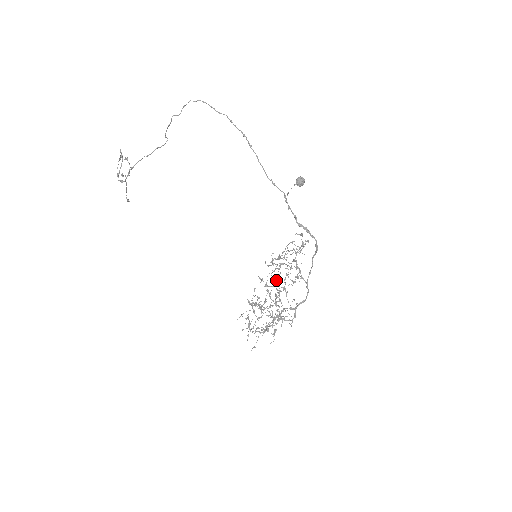
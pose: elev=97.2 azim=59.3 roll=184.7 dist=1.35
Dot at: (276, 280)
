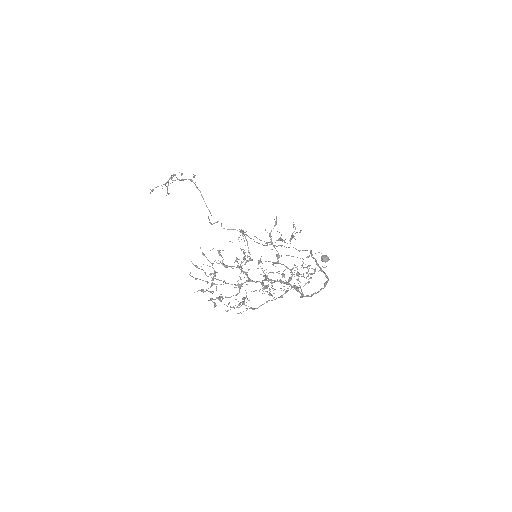
Dot at: occluded
